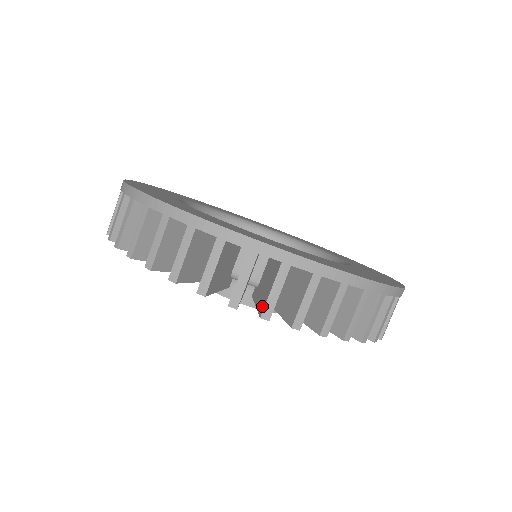
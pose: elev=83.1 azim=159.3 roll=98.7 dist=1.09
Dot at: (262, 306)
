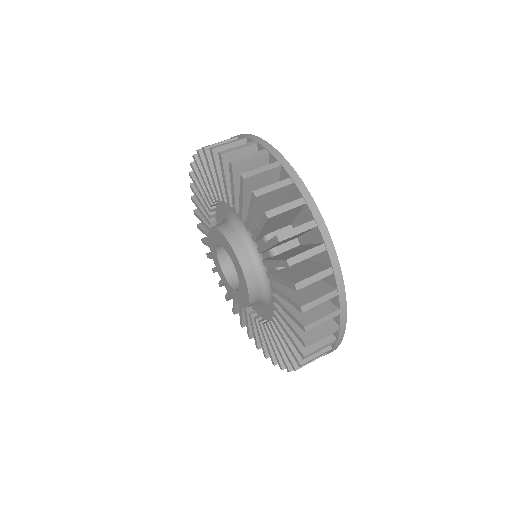
Dot at: occluded
